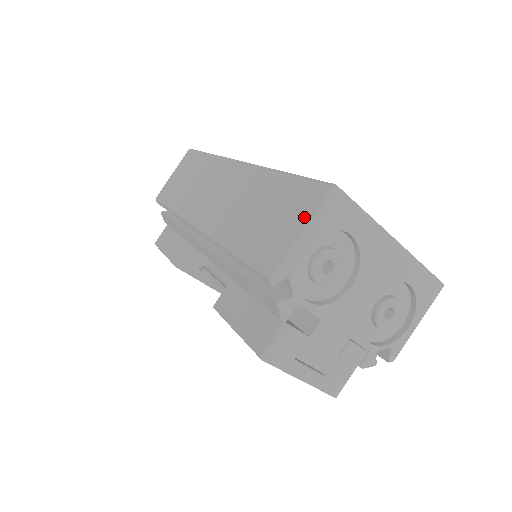
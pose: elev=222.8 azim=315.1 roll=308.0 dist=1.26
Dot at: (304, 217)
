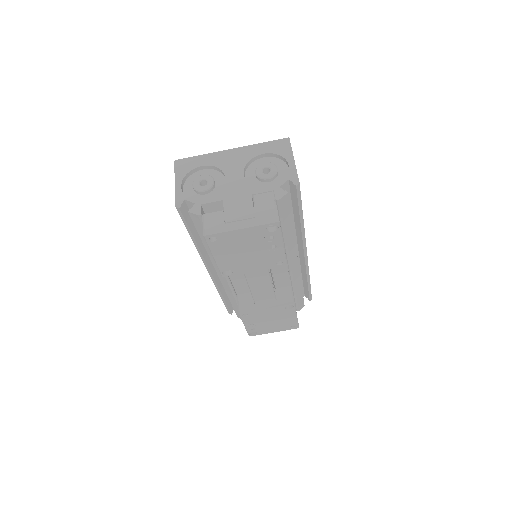
Dot at: occluded
